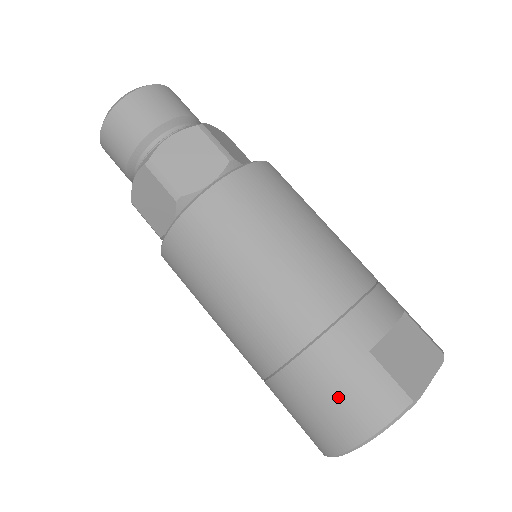
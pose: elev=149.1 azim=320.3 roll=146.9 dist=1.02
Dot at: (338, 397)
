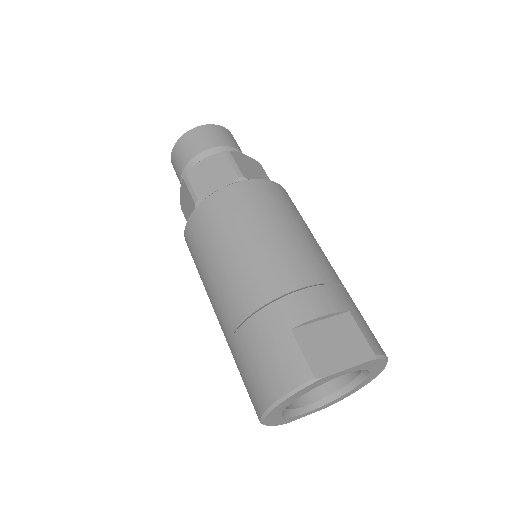
Dot at: (260, 363)
